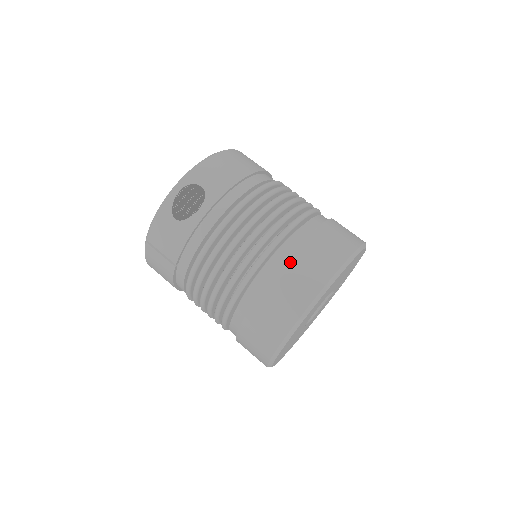
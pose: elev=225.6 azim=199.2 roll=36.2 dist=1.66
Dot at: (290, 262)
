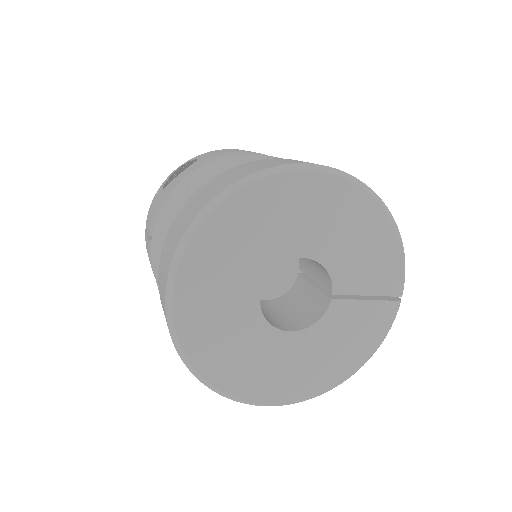
Dot at: (221, 175)
